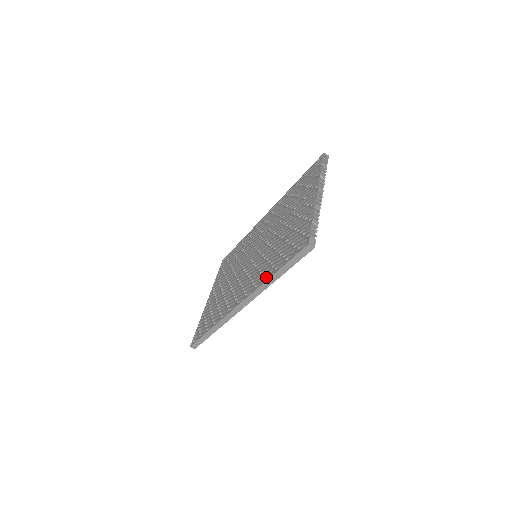
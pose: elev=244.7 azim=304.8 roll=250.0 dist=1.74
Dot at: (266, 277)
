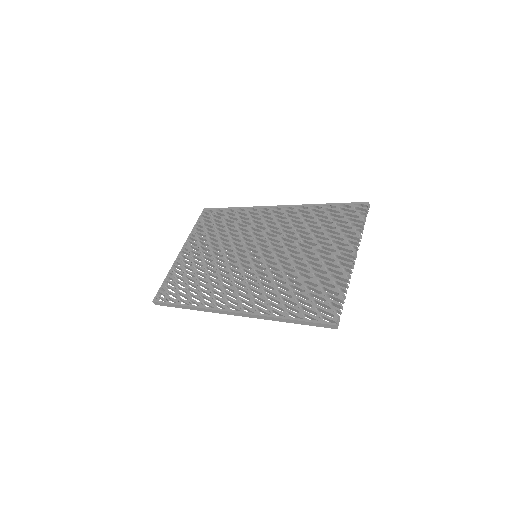
Dot at: (272, 310)
